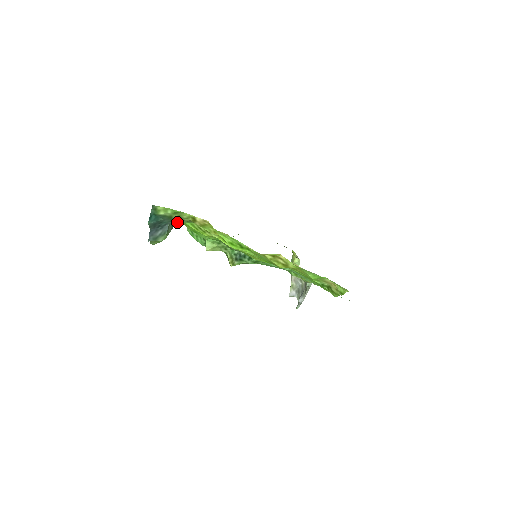
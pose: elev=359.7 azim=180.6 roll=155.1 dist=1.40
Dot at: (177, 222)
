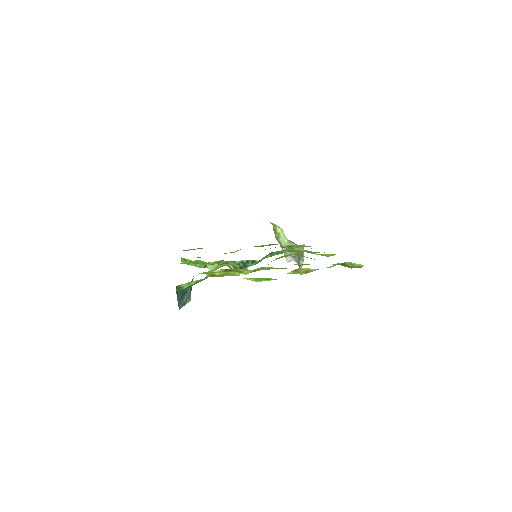
Dot at: occluded
